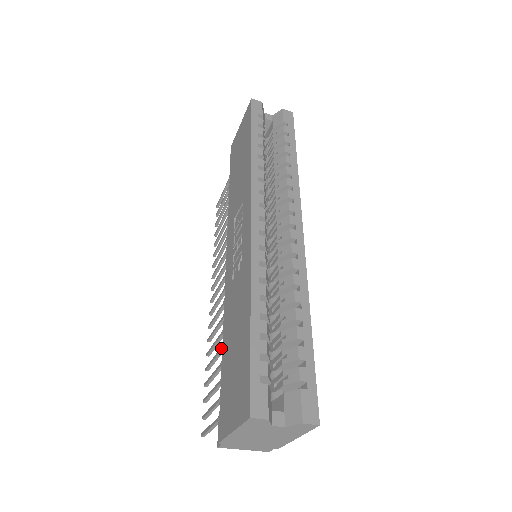
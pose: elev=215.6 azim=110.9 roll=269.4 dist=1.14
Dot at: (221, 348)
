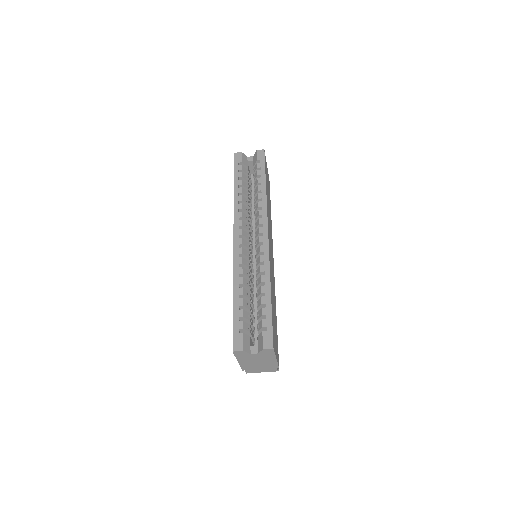
Dot at: occluded
